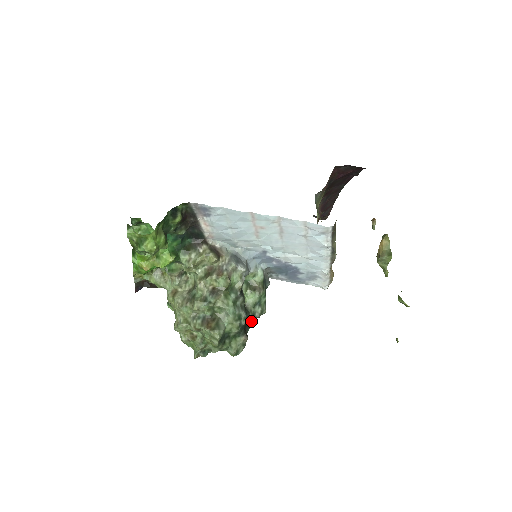
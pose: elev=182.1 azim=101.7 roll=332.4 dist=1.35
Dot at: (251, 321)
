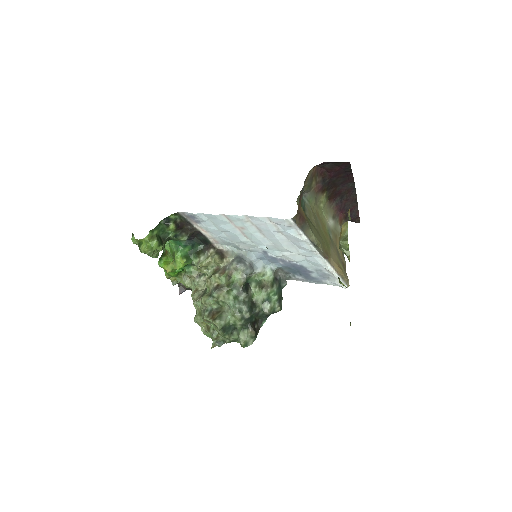
Dot at: (264, 317)
